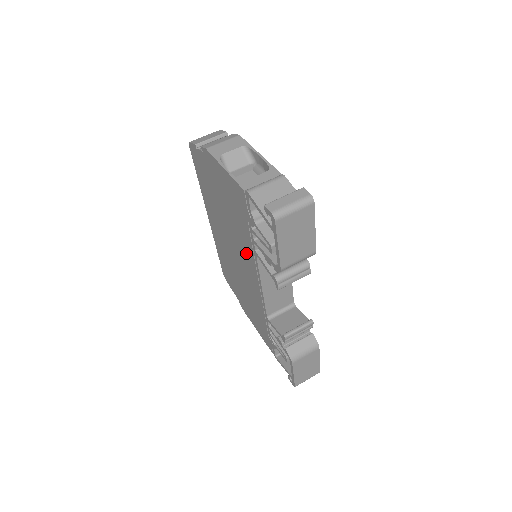
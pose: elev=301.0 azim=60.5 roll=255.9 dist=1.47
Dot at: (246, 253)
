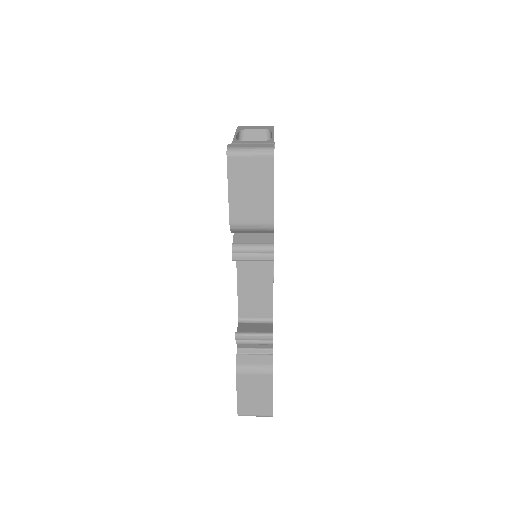
Dot at: occluded
